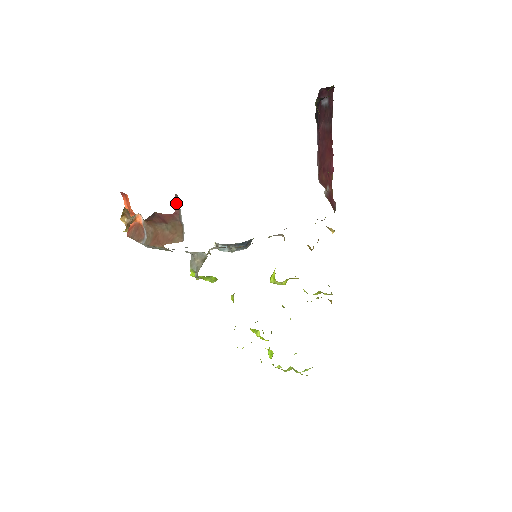
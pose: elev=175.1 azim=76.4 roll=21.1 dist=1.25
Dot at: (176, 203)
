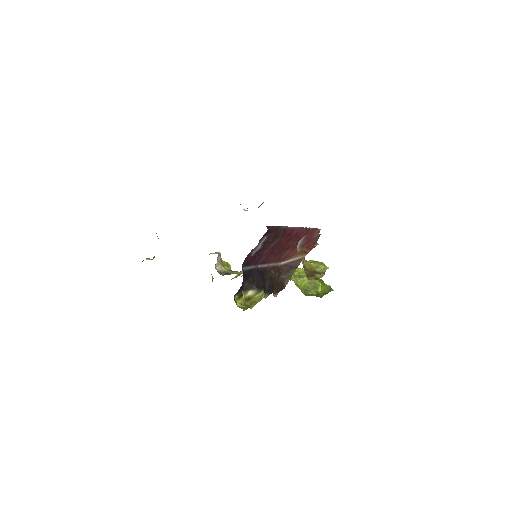
Dot at: occluded
